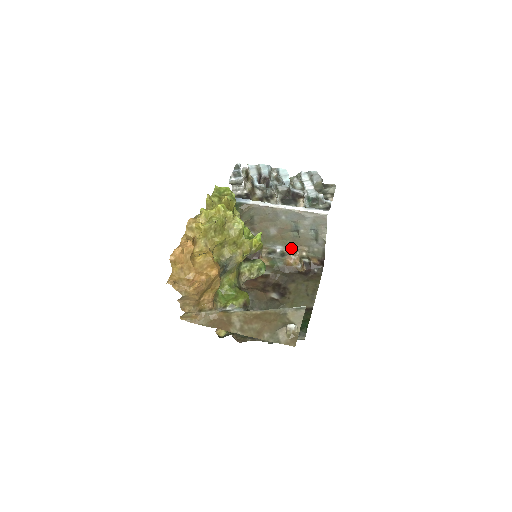
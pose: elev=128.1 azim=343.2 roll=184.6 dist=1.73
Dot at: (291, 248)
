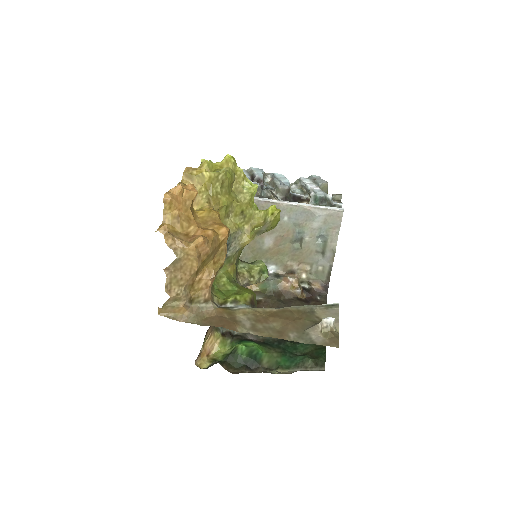
Dot at: (288, 268)
